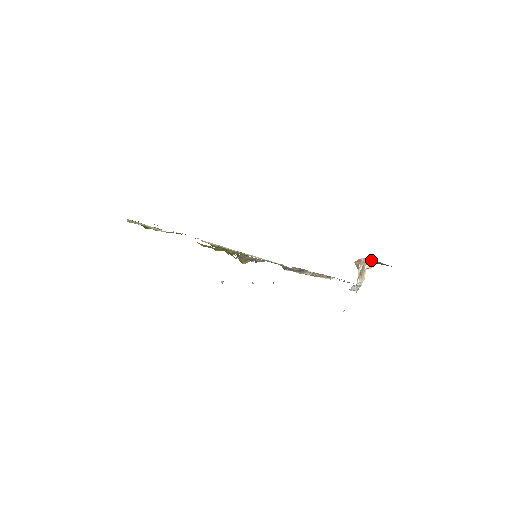
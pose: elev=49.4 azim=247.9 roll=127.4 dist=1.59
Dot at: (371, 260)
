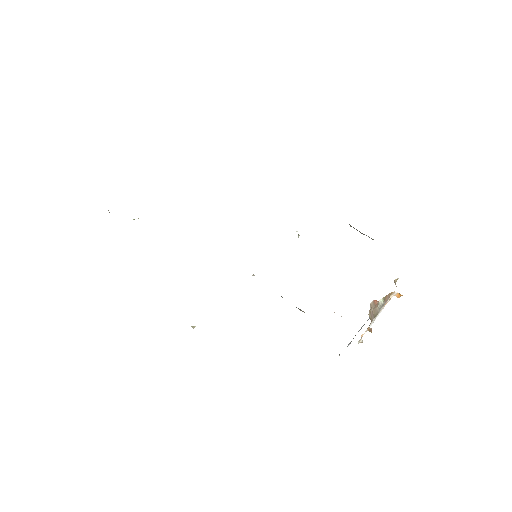
Dot at: occluded
